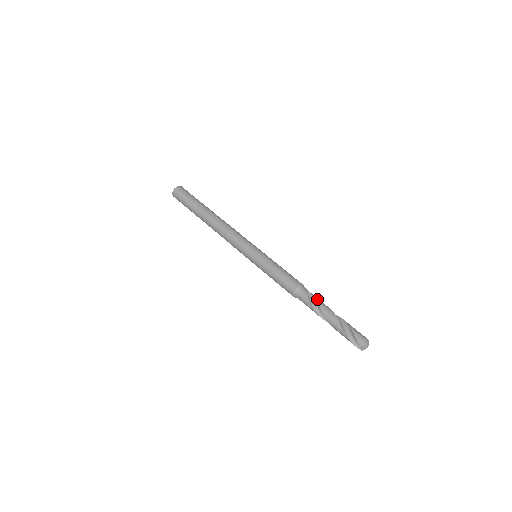
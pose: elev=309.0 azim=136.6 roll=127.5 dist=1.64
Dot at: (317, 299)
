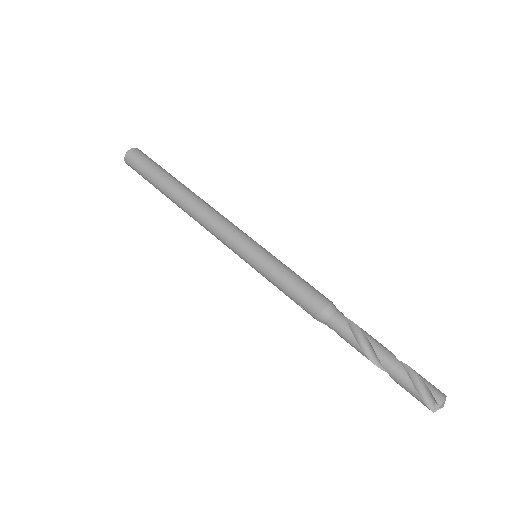
Dot at: occluded
